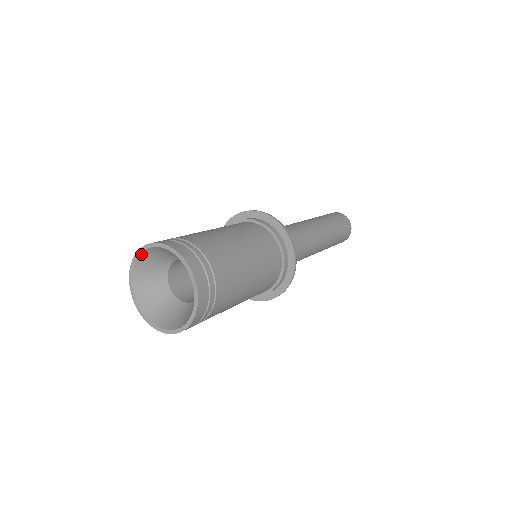
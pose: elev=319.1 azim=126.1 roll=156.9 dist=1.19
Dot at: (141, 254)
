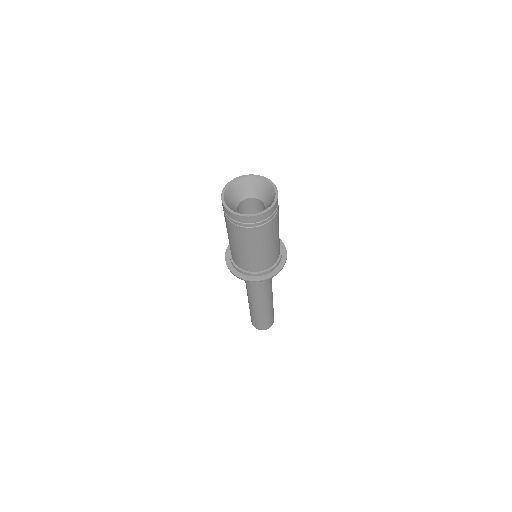
Dot at: (229, 185)
